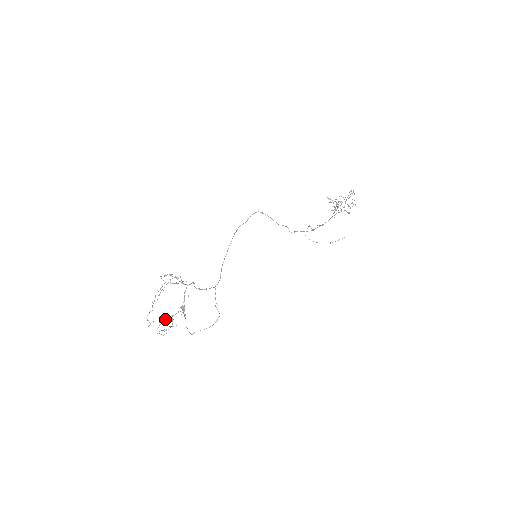
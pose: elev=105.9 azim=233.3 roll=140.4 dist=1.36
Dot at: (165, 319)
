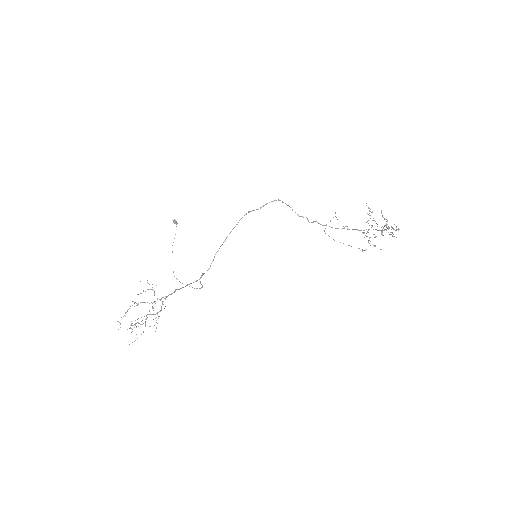
Dot at: occluded
